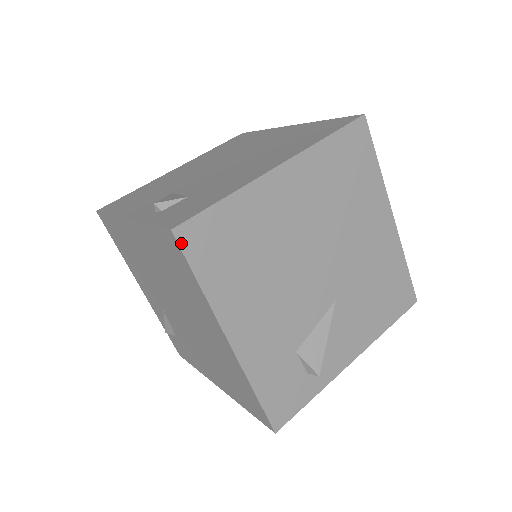
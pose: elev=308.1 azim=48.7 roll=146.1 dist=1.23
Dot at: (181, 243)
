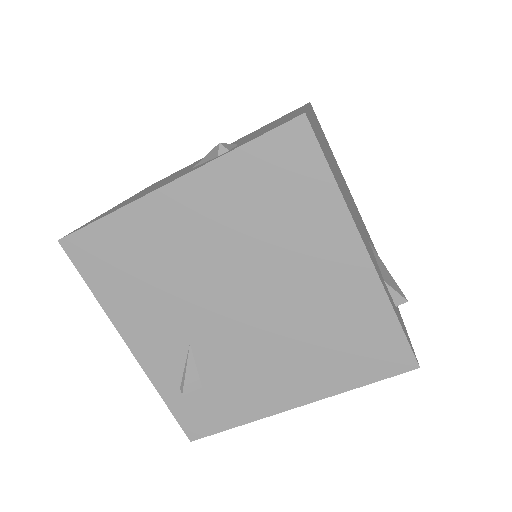
Dot at: (313, 130)
